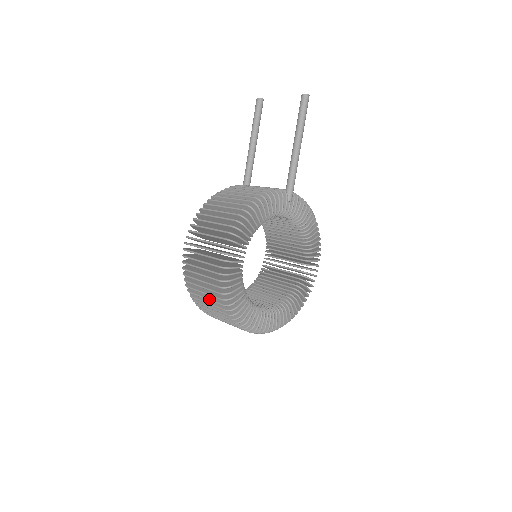
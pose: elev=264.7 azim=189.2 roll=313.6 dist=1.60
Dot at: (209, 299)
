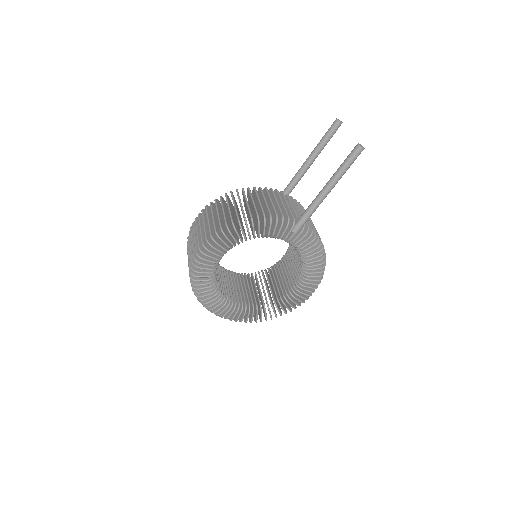
Dot at: occluded
